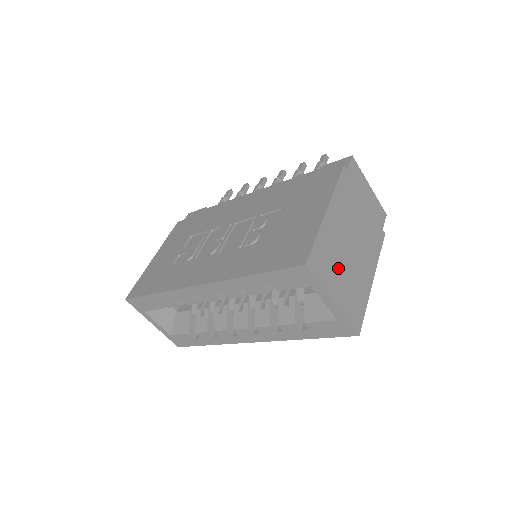
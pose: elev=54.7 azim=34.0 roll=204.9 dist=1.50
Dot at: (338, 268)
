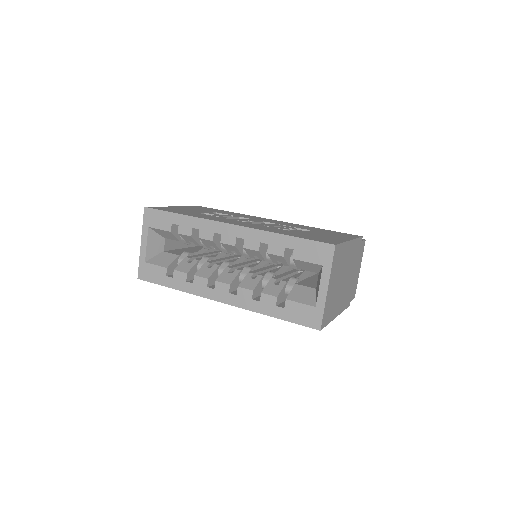
Dot at: (337, 276)
